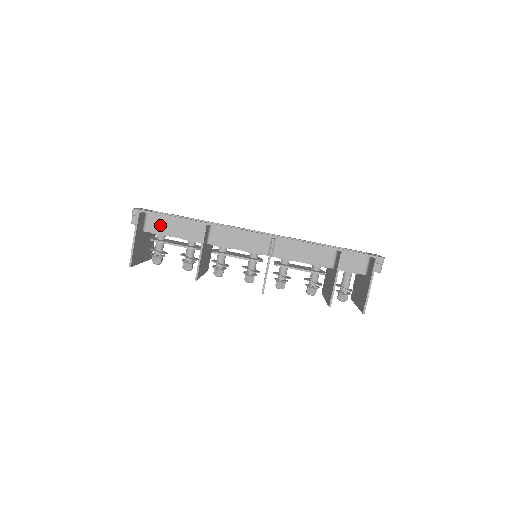
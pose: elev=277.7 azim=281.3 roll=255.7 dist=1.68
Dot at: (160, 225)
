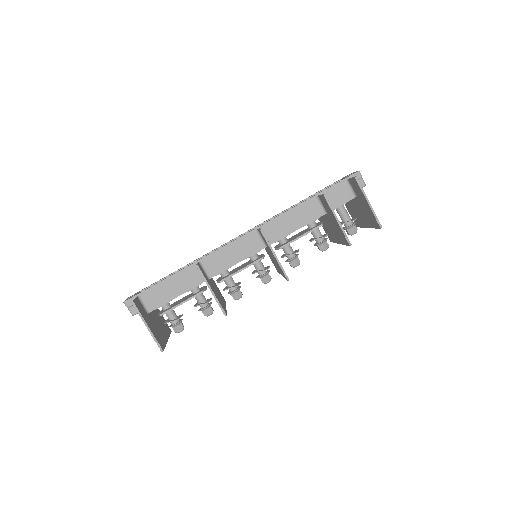
Dot at: (157, 297)
